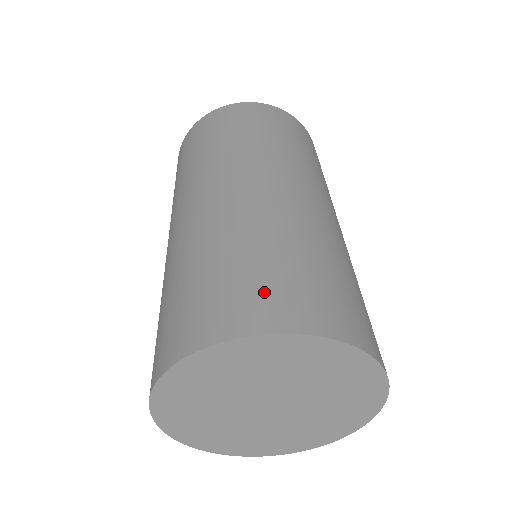
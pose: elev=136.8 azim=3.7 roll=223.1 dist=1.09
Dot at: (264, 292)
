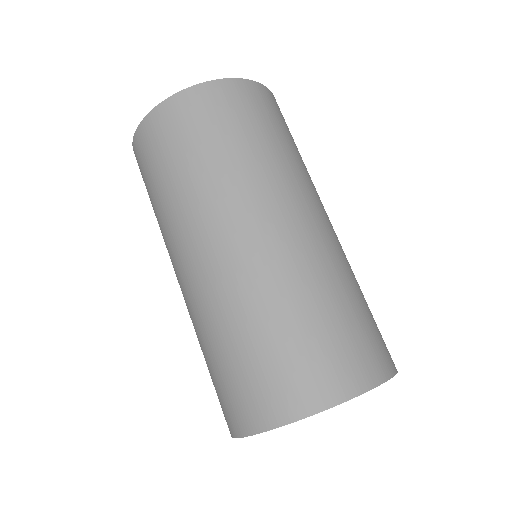
Dot at: (262, 388)
